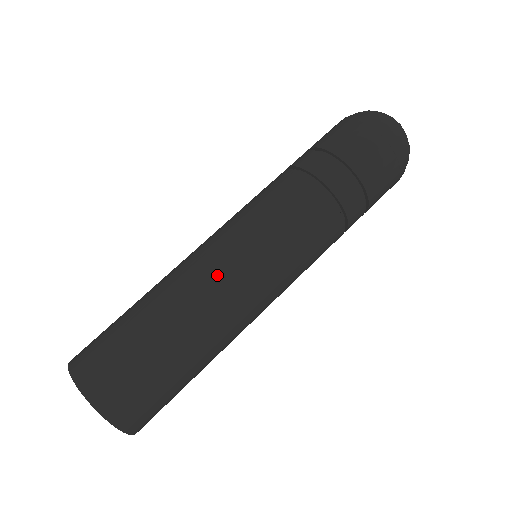
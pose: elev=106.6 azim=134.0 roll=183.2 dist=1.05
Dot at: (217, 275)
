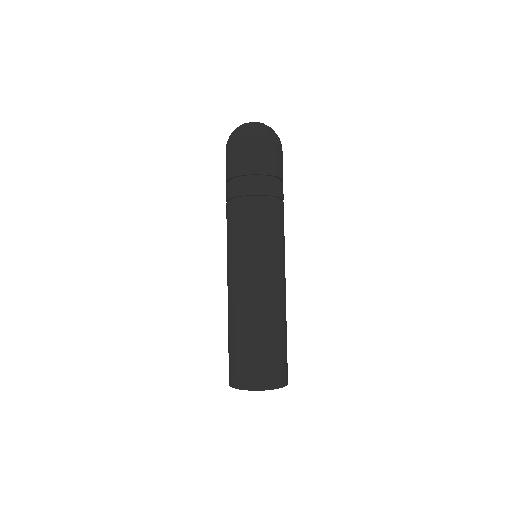
Dot at: (252, 286)
